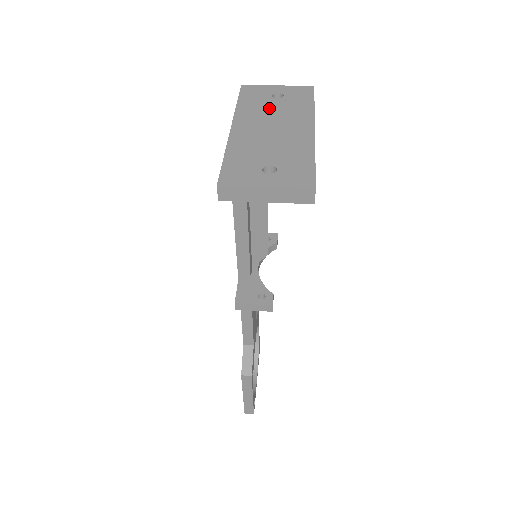
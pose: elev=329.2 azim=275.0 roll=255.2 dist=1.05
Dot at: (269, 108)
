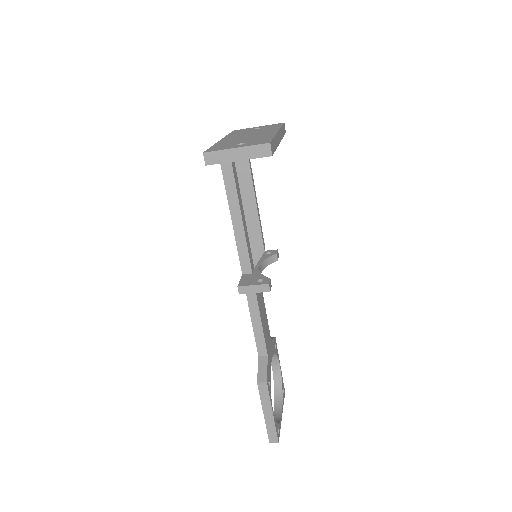
Dot at: (249, 132)
